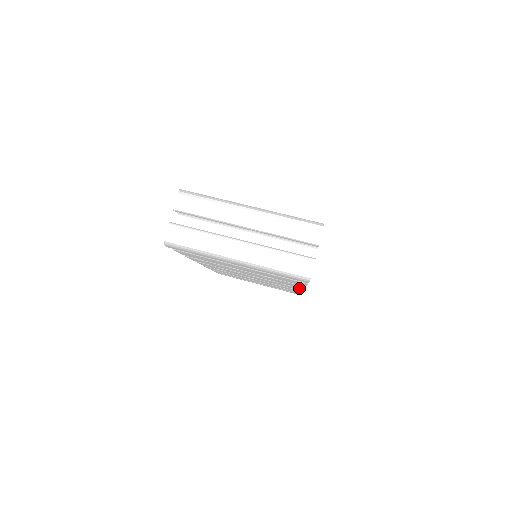
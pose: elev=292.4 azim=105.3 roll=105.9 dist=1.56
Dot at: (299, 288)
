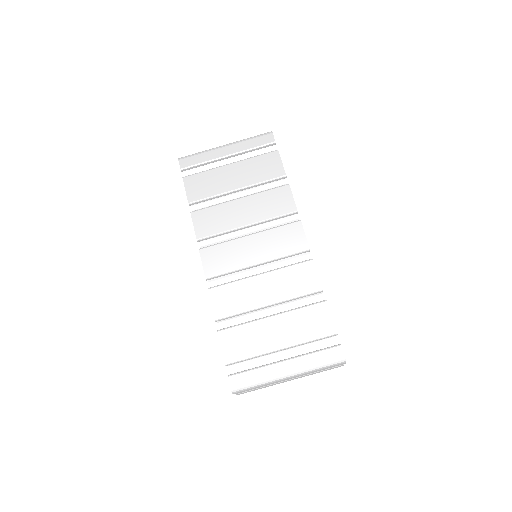
Dot at: occluded
